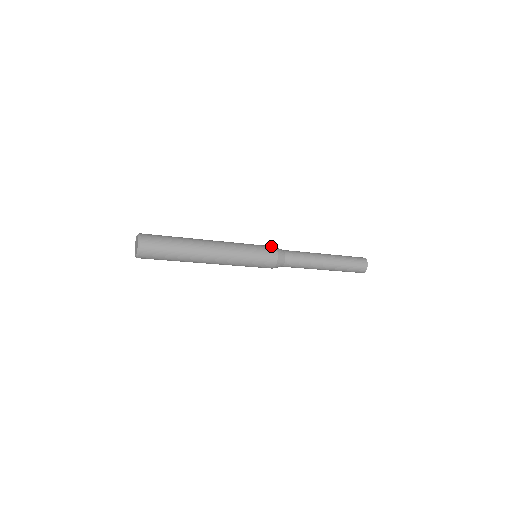
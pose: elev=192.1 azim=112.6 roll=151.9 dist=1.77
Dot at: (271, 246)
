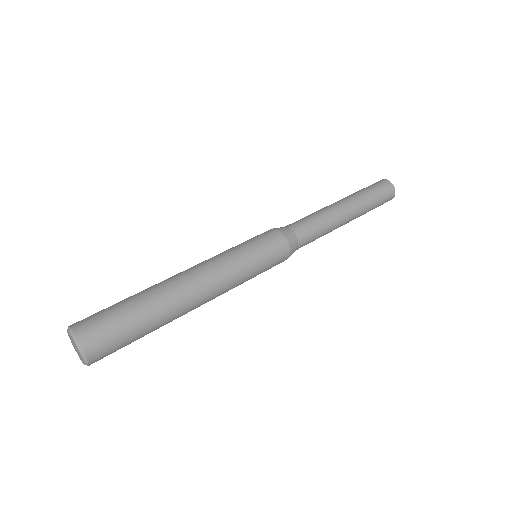
Dot at: (272, 232)
